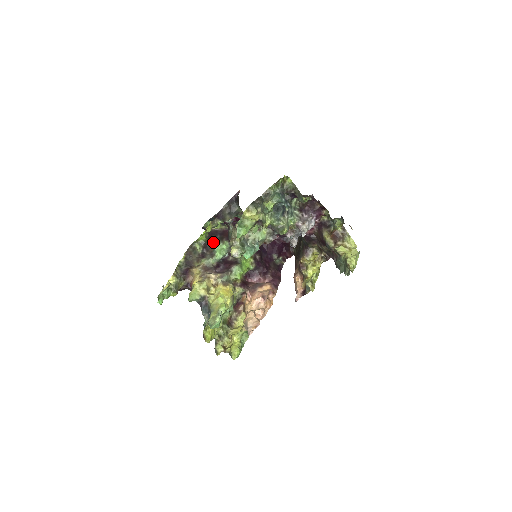
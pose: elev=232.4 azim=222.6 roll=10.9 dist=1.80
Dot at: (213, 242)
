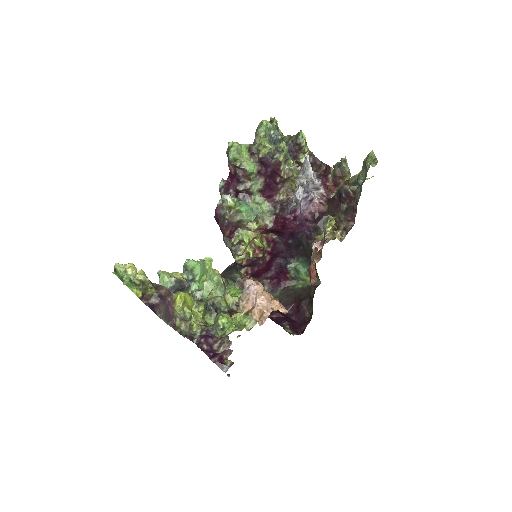
Dot at: occluded
